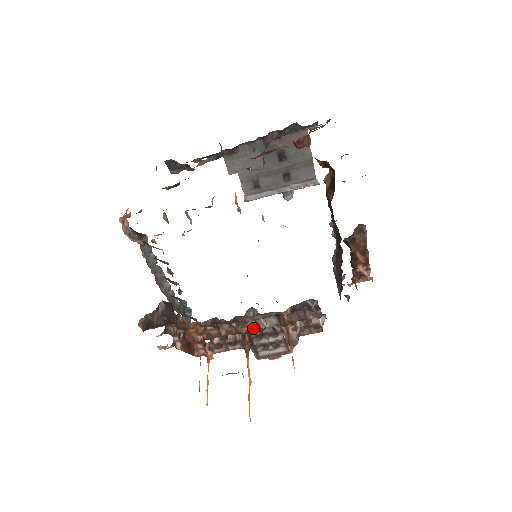
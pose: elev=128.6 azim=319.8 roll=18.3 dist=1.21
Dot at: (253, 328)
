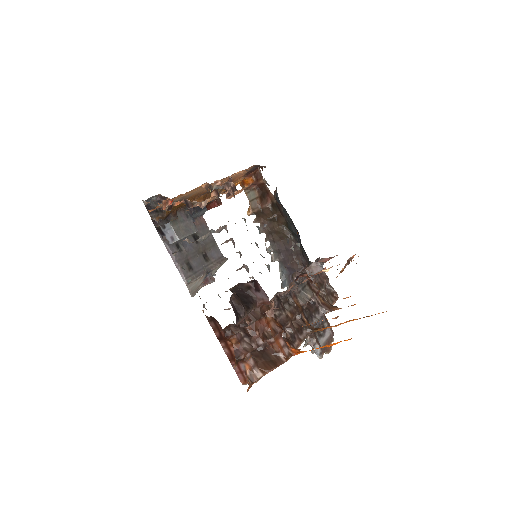
Dot at: (303, 302)
